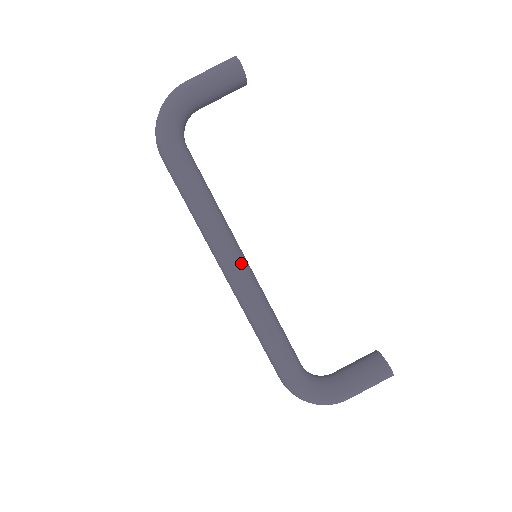
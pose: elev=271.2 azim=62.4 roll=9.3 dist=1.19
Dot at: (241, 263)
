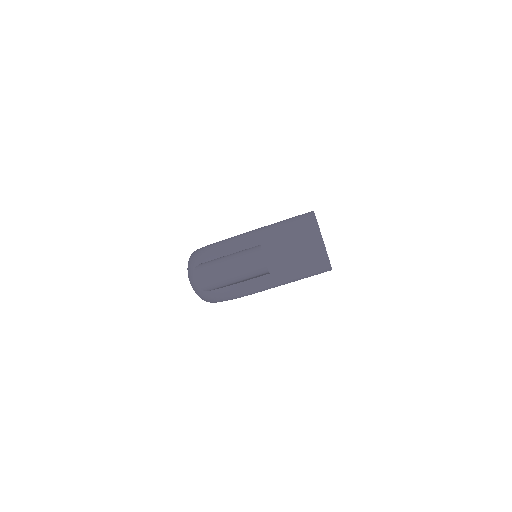
Dot at: occluded
